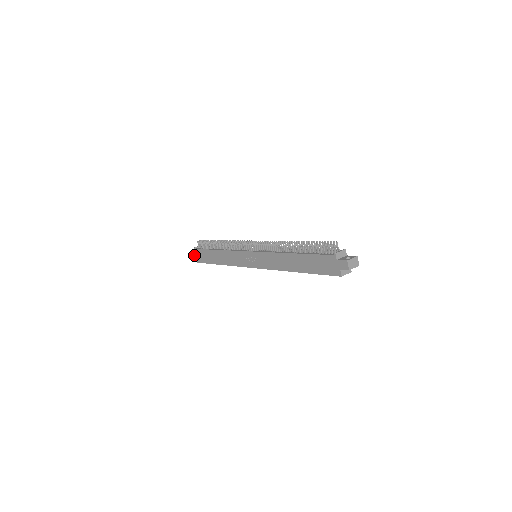
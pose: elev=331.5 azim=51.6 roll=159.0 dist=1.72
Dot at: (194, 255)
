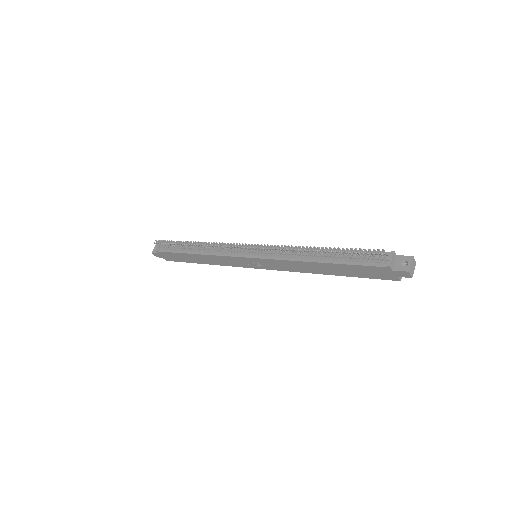
Dot at: (158, 256)
